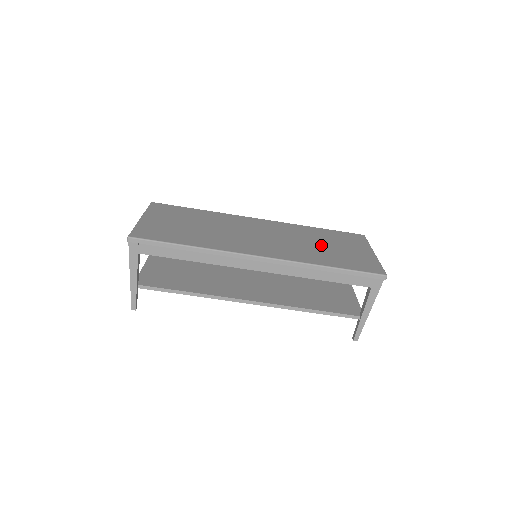
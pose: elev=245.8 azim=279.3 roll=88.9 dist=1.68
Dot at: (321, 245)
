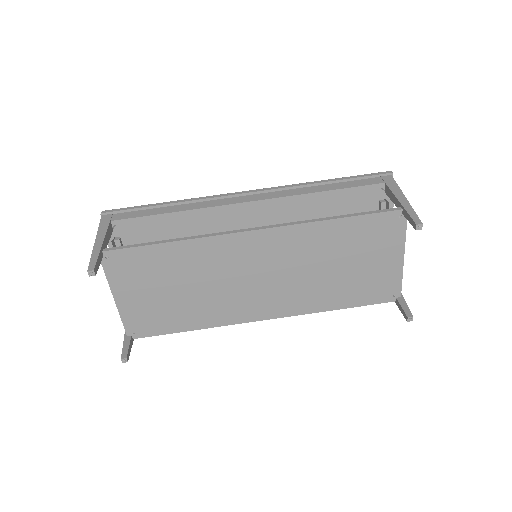
Dot at: occluded
